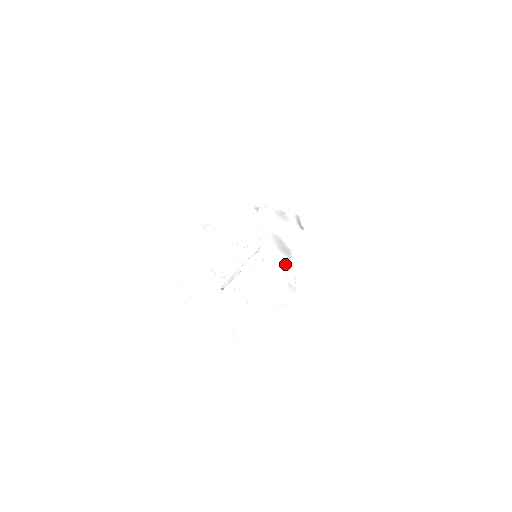
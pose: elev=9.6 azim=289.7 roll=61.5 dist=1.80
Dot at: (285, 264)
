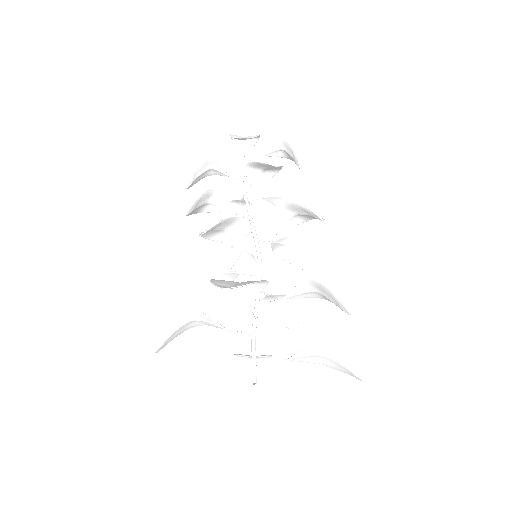
Dot at: (285, 246)
